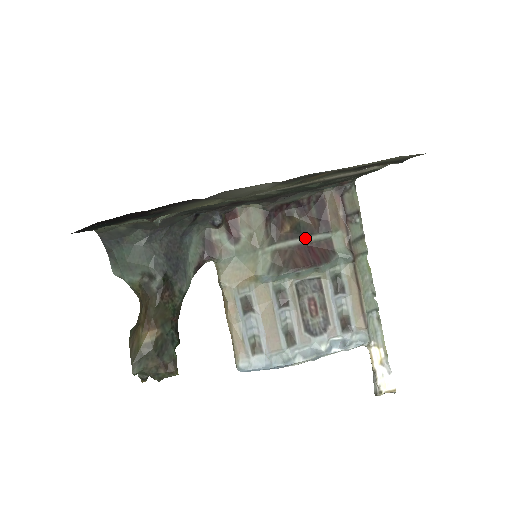
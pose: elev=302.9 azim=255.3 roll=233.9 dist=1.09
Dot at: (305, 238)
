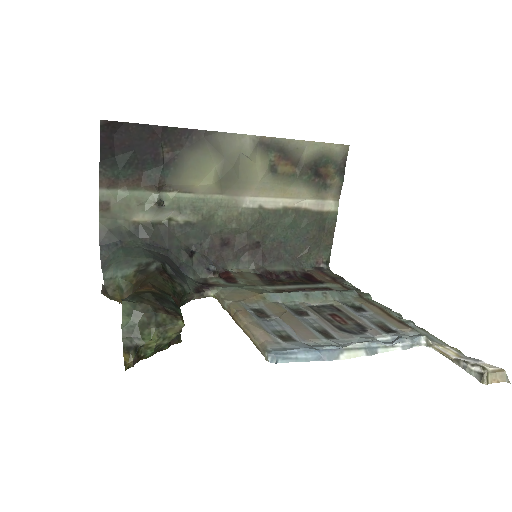
Dot at: (302, 286)
